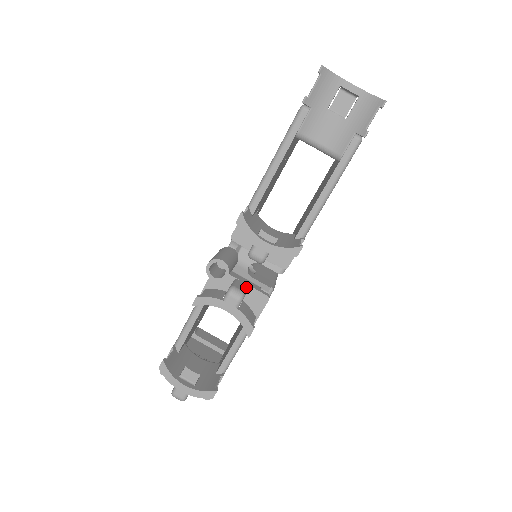
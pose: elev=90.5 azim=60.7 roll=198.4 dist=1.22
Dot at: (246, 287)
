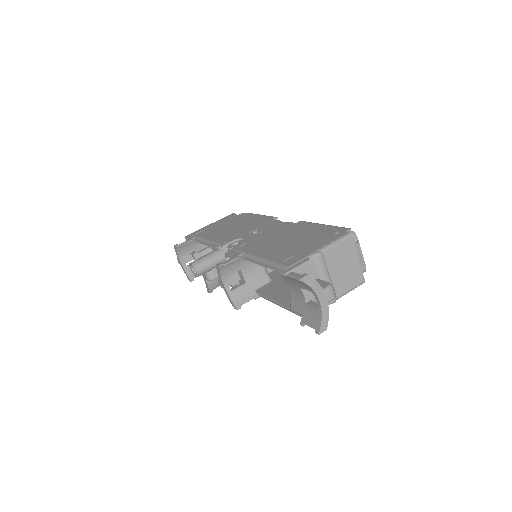
Dot at: occluded
